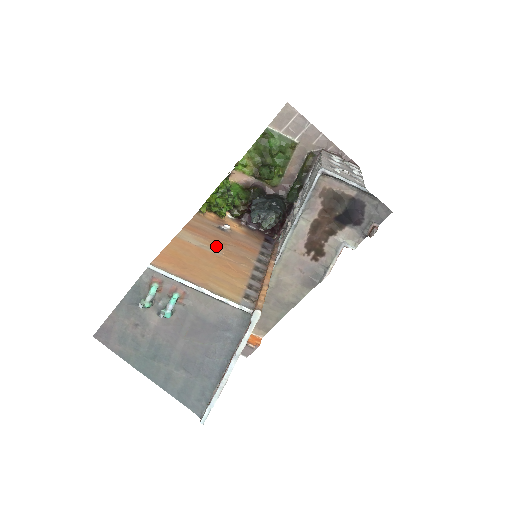
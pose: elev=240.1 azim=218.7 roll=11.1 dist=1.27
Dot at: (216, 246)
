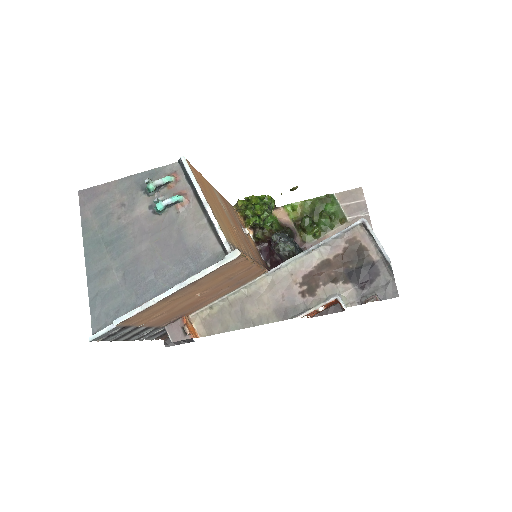
Dot at: (232, 221)
